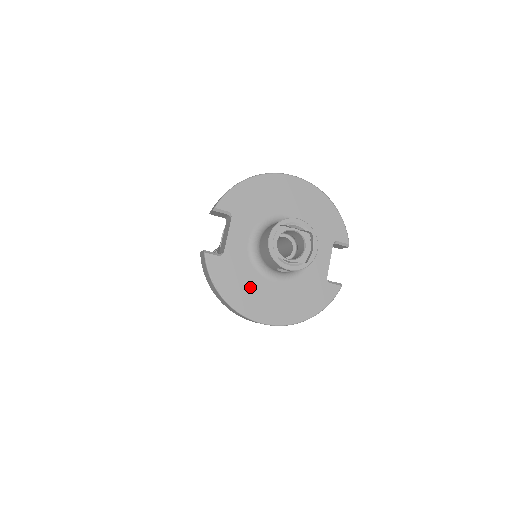
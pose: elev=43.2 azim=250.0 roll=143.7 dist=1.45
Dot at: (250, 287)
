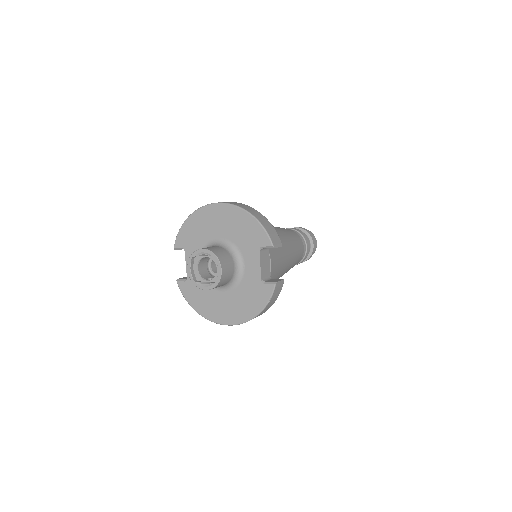
Dot at: (209, 300)
